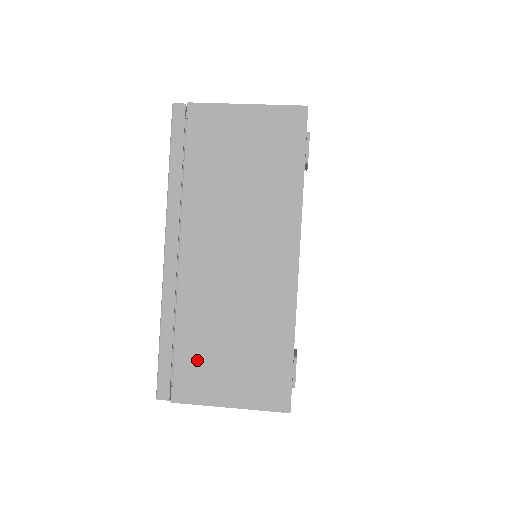
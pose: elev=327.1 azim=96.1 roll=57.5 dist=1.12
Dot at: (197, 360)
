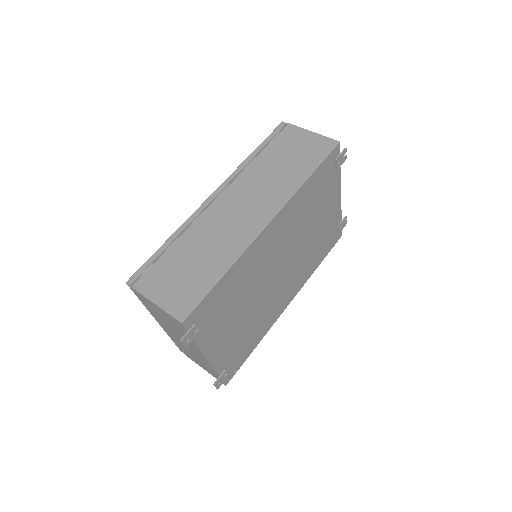
Dot at: (187, 354)
